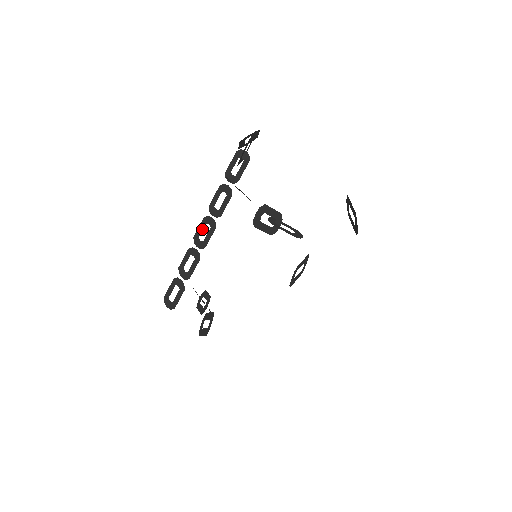
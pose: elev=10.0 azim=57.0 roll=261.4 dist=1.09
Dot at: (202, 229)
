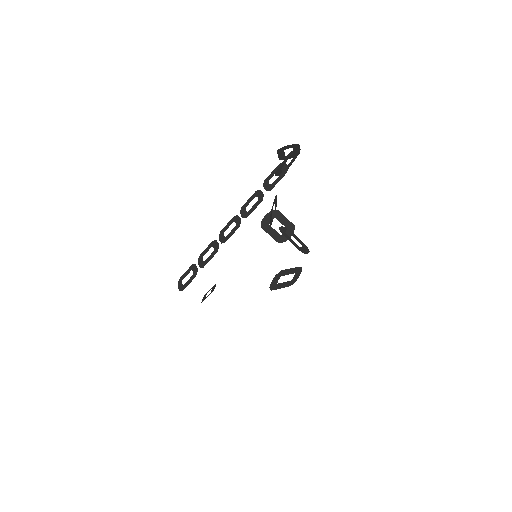
Dot at: occluded
